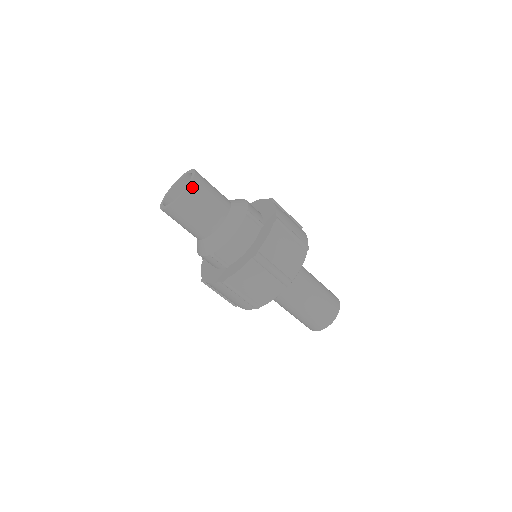
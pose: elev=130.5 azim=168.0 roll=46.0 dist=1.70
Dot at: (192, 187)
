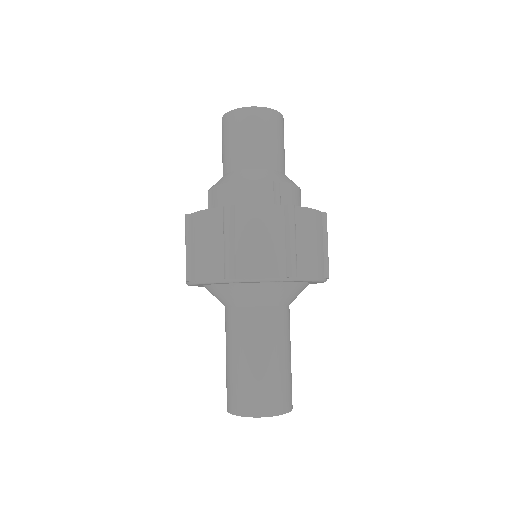
Dot at: (255, 111)
